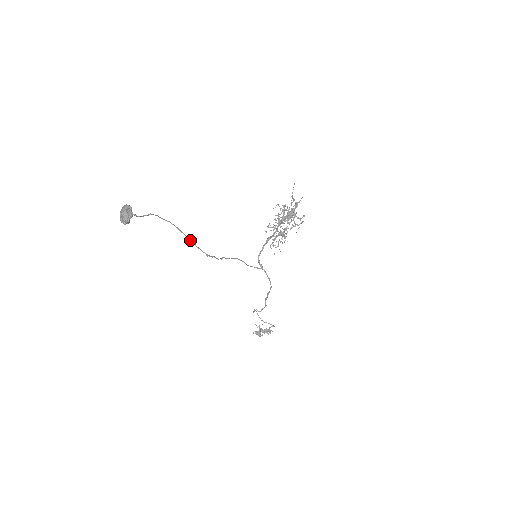
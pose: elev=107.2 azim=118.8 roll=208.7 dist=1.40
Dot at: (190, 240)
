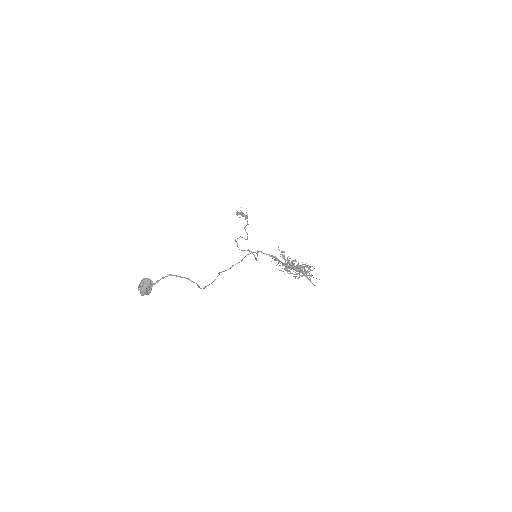
Dot at: (196, 283)
